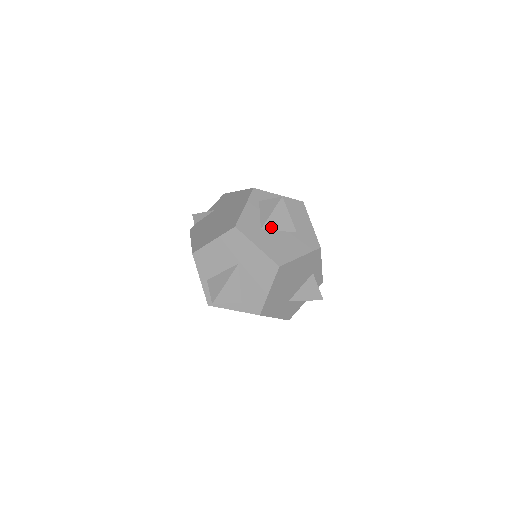
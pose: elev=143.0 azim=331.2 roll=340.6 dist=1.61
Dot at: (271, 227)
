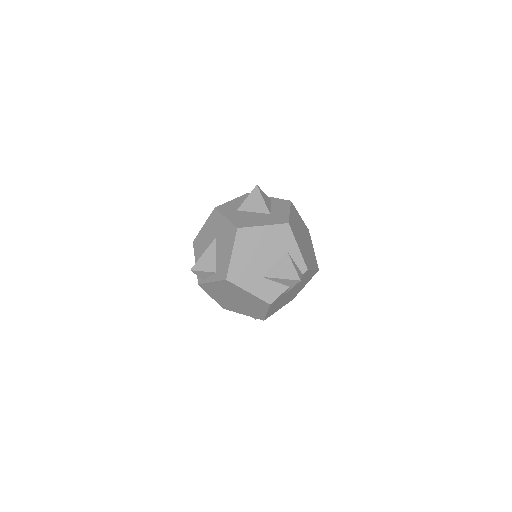
Dot at: (246, 209)
